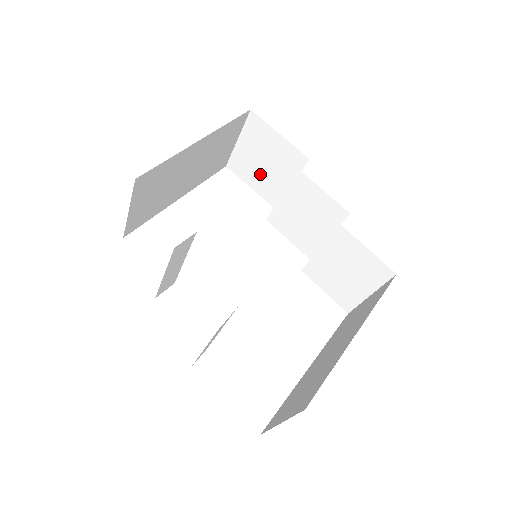
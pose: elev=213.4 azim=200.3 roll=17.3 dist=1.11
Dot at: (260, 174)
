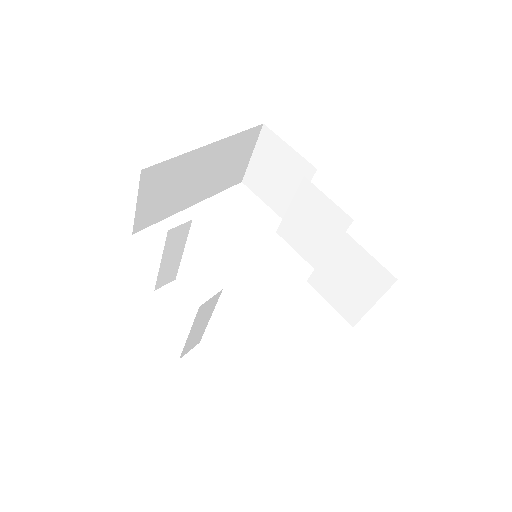
Dot at: (272, 188)
